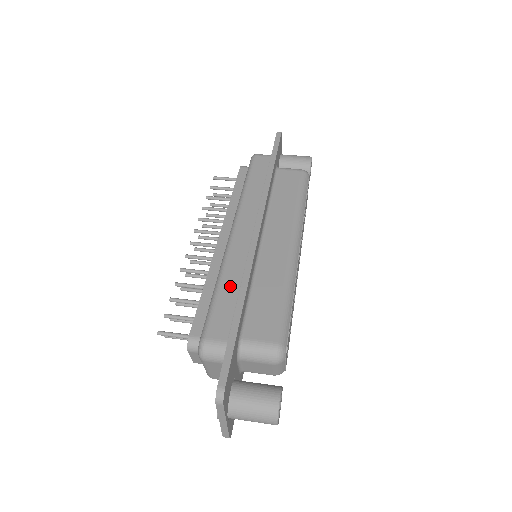
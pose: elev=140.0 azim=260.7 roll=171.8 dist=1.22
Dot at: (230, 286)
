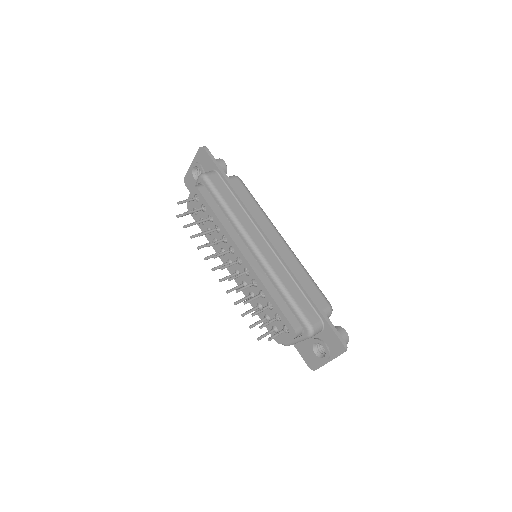
Dot at: (292, 287)
